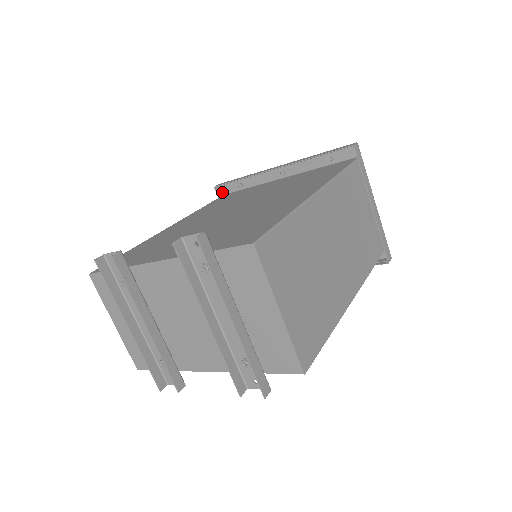
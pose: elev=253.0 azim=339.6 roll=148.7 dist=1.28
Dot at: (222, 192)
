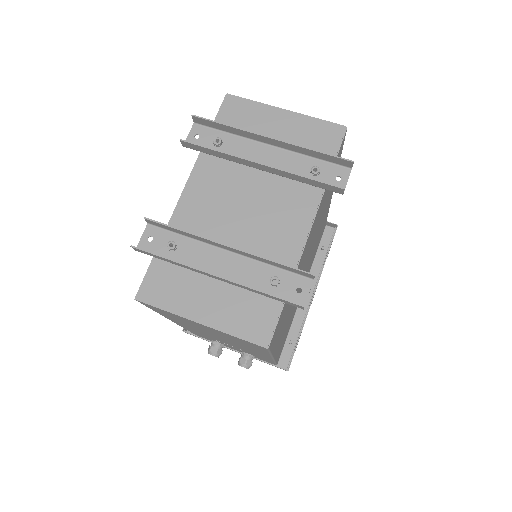
Dot at: occluded
